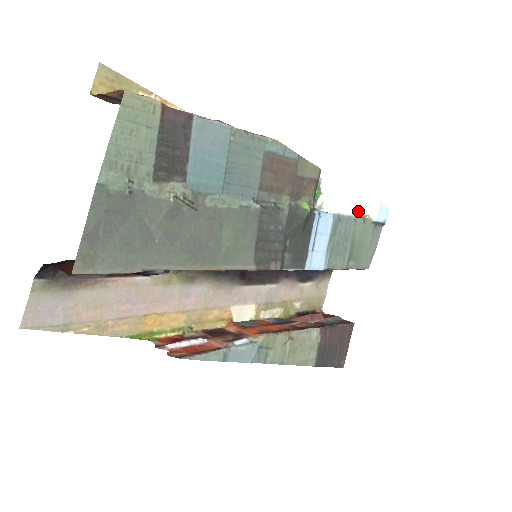
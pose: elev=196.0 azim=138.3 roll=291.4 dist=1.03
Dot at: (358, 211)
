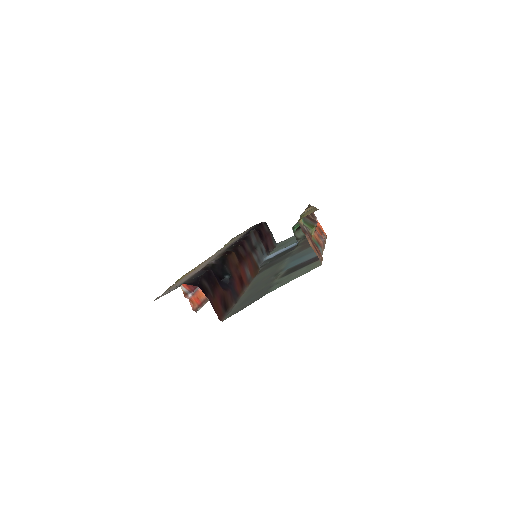
Dot at: occluded
